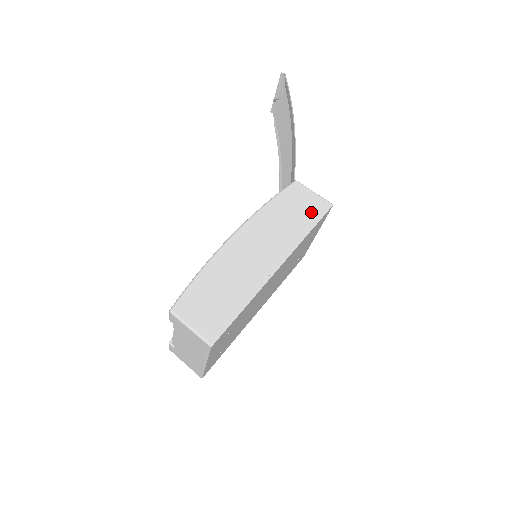
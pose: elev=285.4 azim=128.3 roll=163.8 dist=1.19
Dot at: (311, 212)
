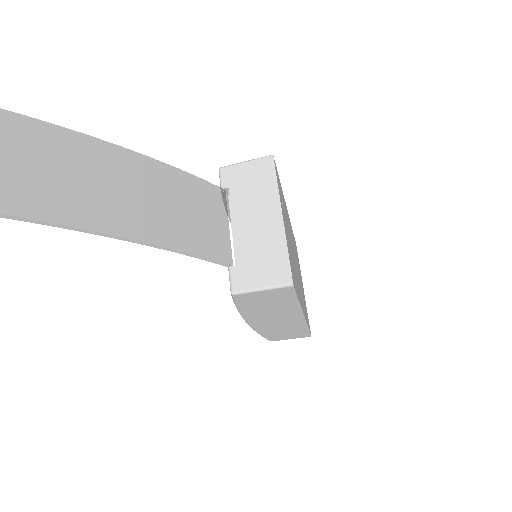
Dot at: (281, 297)
